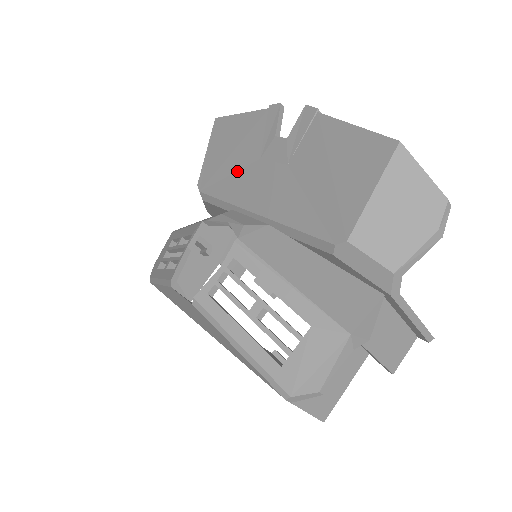
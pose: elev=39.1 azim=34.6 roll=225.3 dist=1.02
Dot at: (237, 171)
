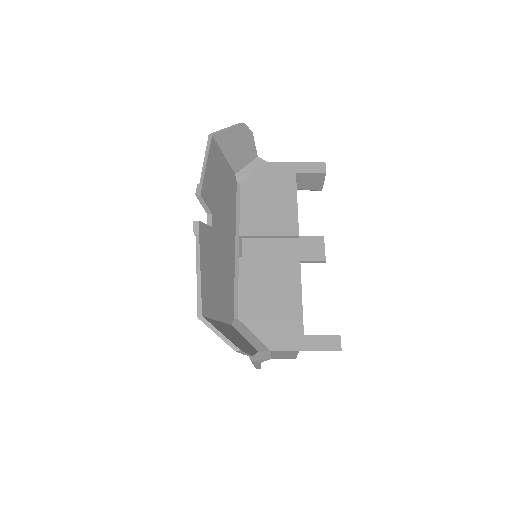
Dot at: occluded
